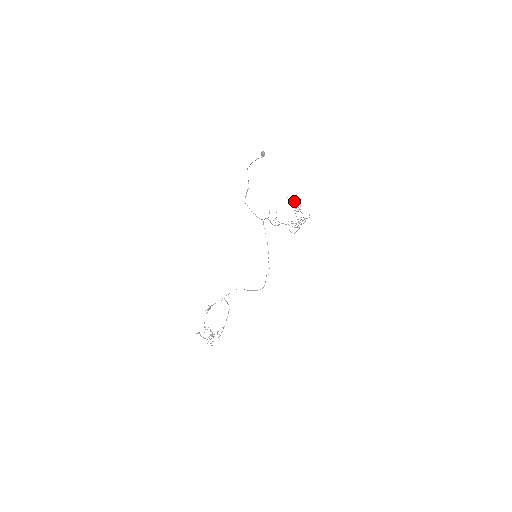
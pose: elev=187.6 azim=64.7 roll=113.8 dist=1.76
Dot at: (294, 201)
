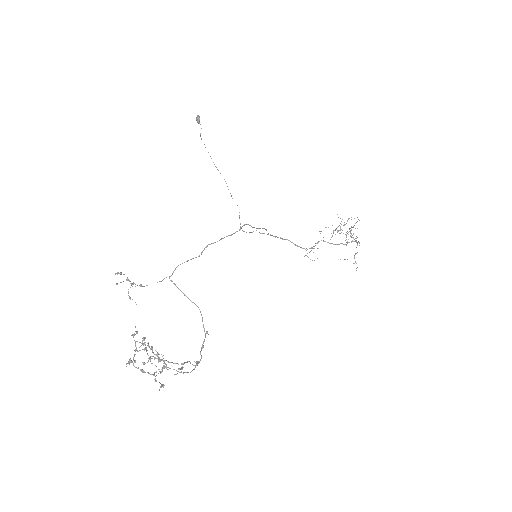
Dot at: occluded
